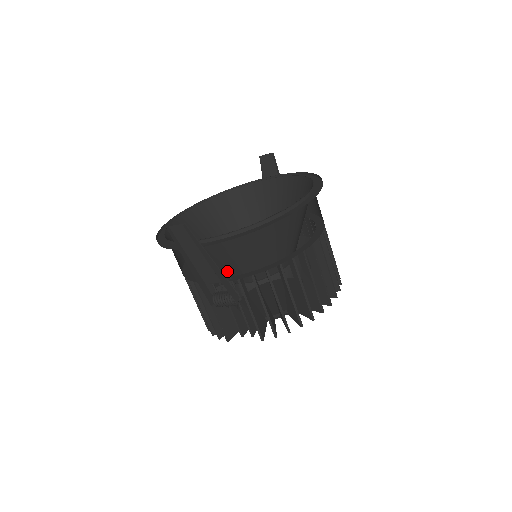
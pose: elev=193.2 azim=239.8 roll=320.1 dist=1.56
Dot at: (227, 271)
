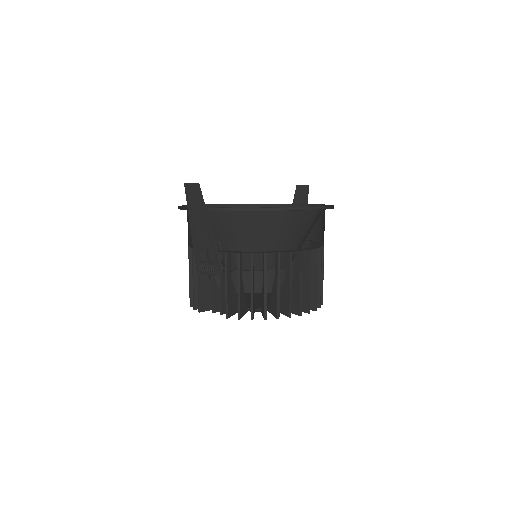
Dot at: (220, 243)
